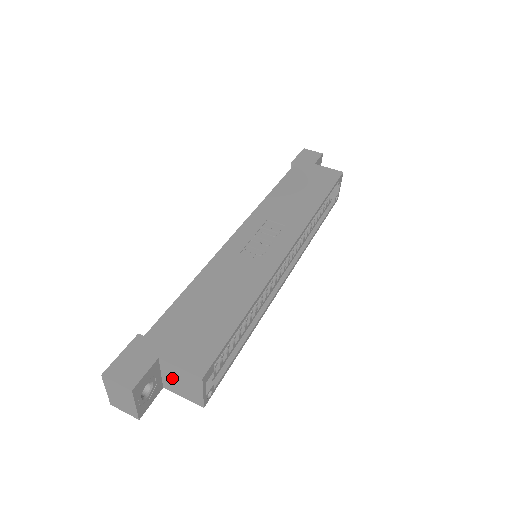
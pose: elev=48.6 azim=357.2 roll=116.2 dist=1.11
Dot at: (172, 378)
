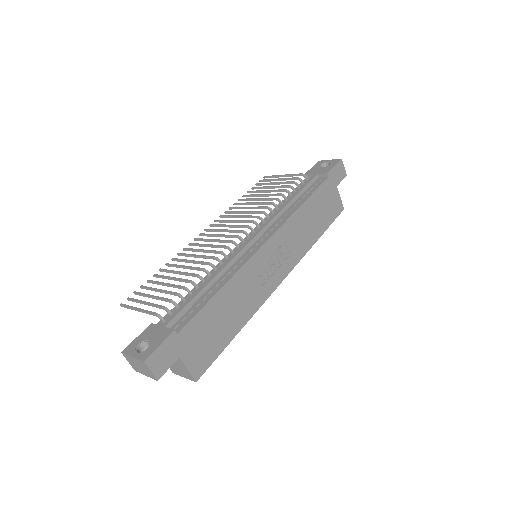
Dot at: occluded
